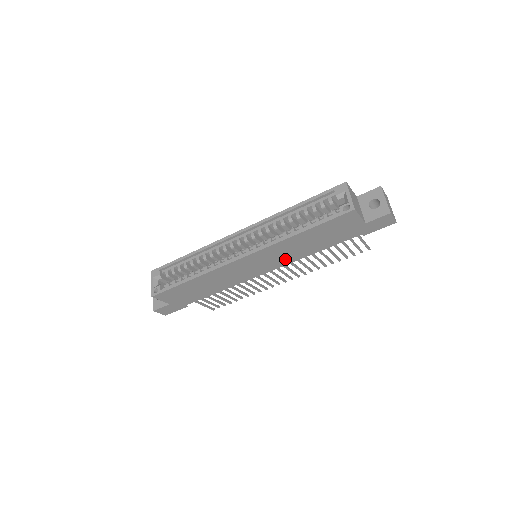
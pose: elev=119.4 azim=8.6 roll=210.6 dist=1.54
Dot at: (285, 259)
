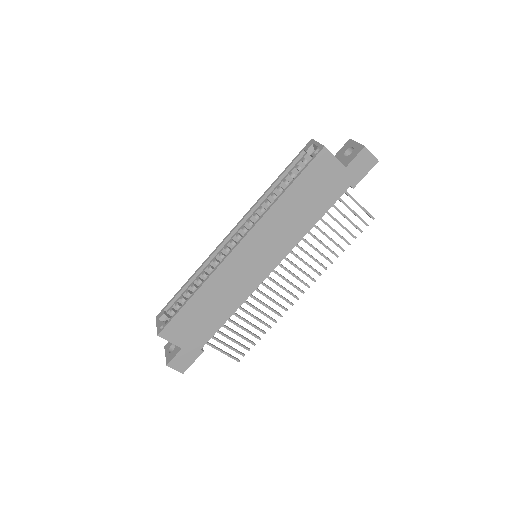
Dot at: (284, 243)
